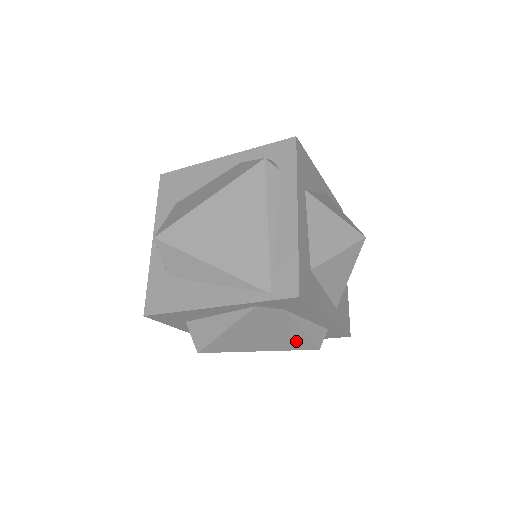
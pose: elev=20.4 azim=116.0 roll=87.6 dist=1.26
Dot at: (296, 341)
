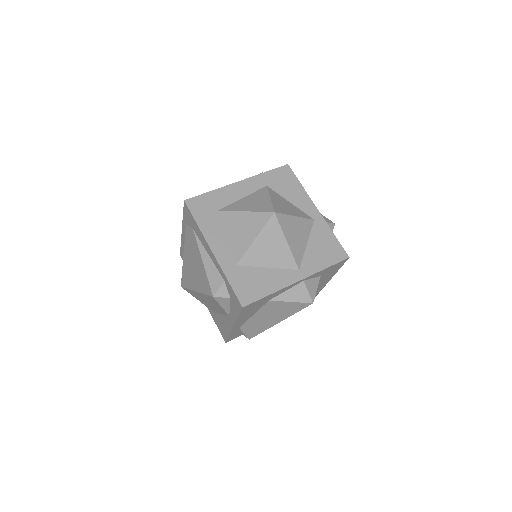
Dot at: (204, 278)
